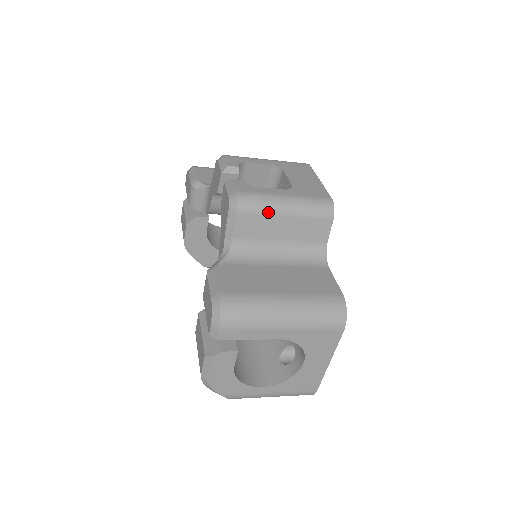
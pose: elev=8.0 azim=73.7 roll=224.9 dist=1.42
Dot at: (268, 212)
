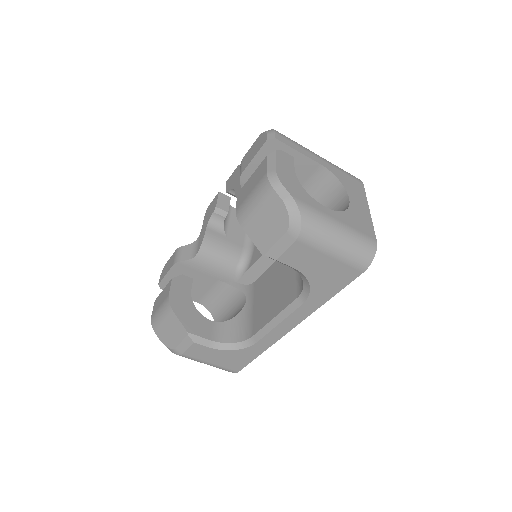
Dot at: occluded
